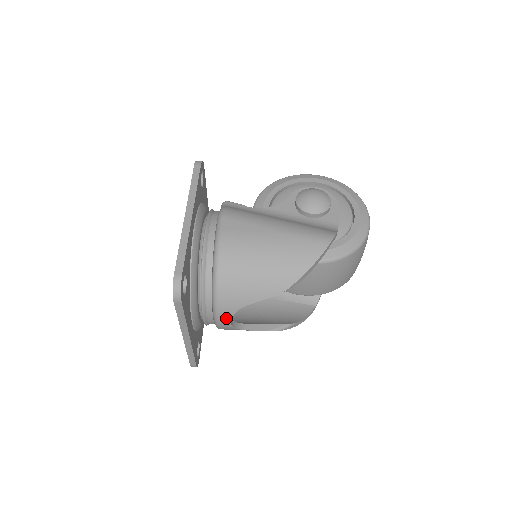
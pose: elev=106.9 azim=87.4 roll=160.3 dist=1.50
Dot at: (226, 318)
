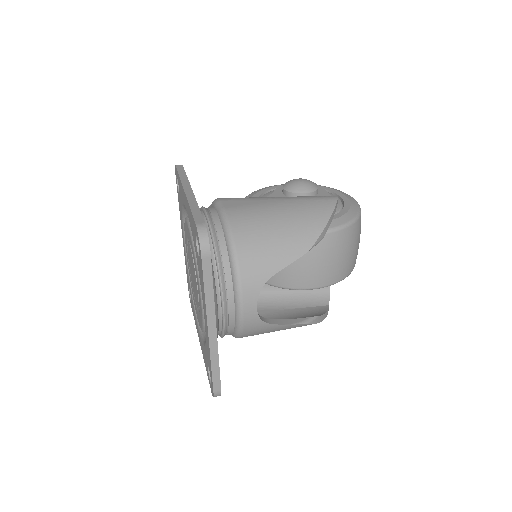
Dot at: (251, 301)
